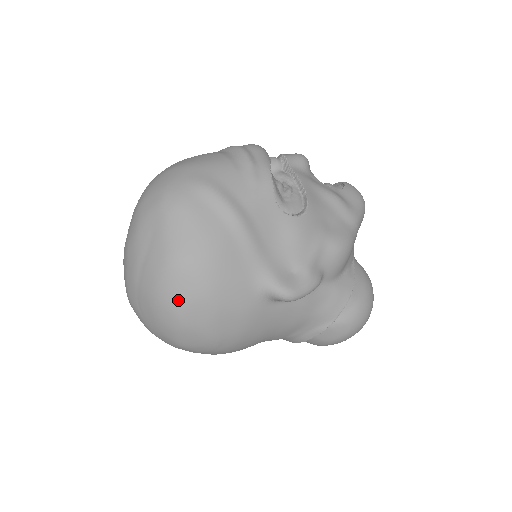
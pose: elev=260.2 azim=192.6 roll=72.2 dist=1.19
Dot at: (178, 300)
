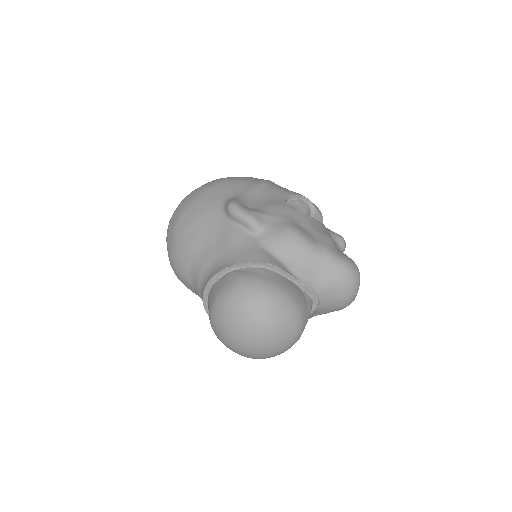
Dot at: (198, 188)
